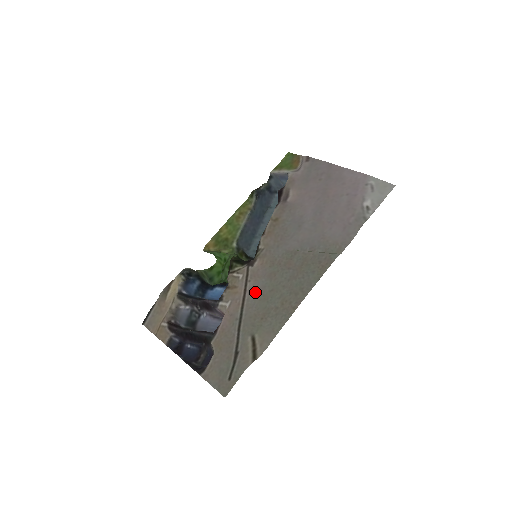
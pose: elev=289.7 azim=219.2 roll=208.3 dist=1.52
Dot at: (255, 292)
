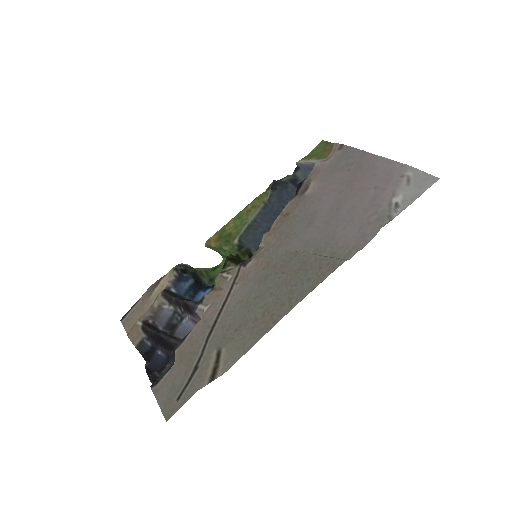
Dot at: (238, 297)
